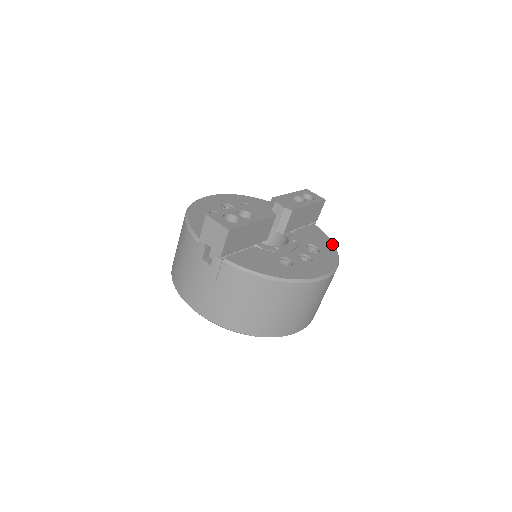
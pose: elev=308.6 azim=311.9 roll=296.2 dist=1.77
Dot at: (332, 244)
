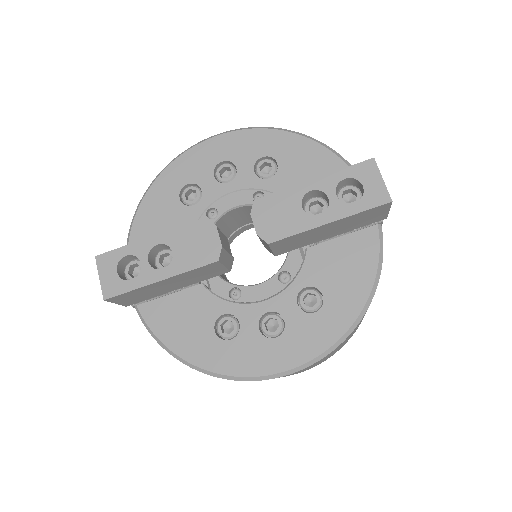
Dot at: (366, 292)
